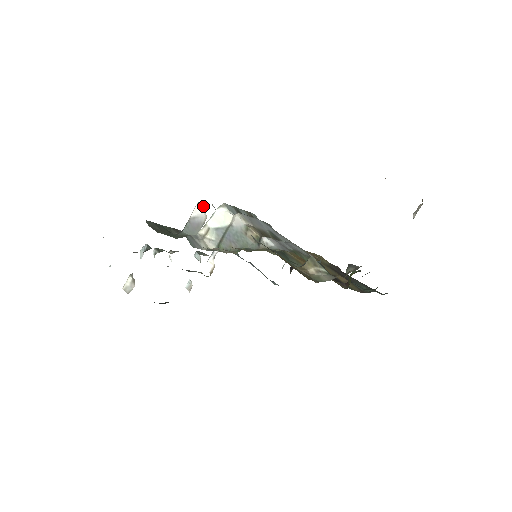
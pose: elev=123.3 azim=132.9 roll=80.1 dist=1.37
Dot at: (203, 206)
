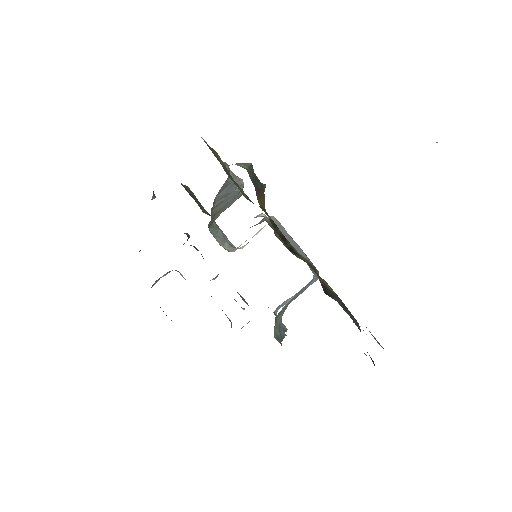
Dot at: occluded
